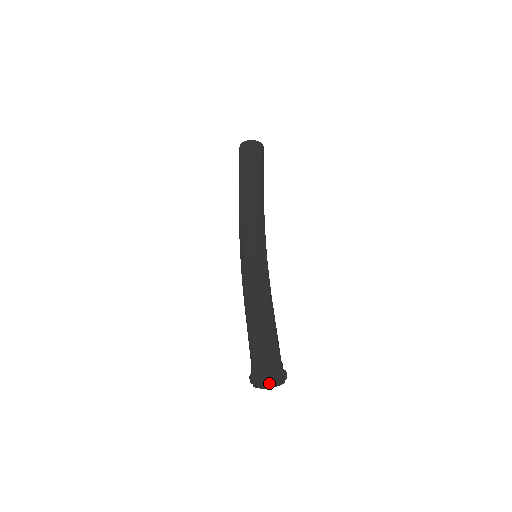
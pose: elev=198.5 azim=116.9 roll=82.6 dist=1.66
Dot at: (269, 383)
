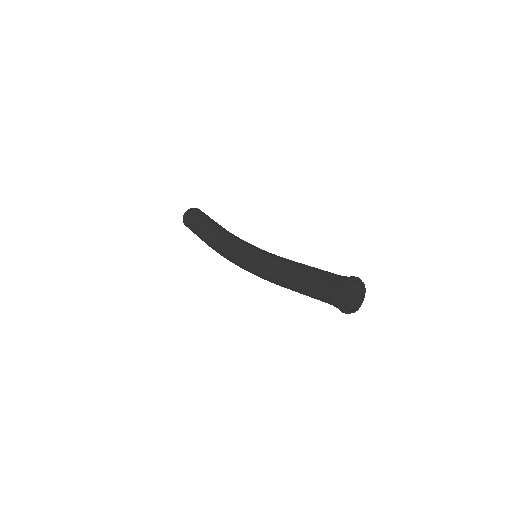
Dot at: occluded
